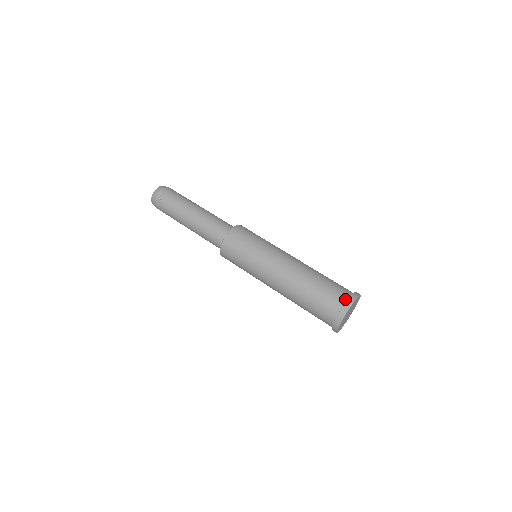
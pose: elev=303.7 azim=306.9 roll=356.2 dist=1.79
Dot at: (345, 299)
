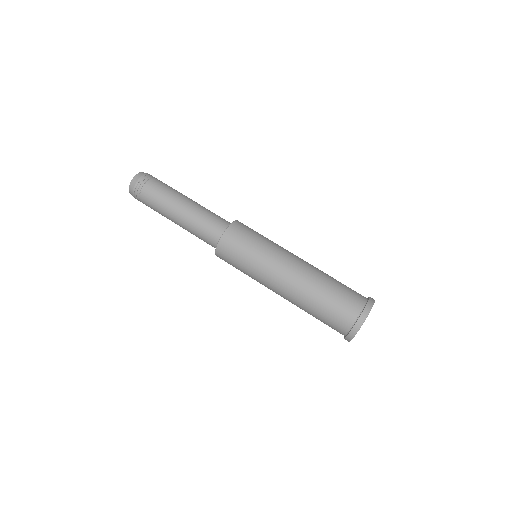
Dot at: (351, 324)
